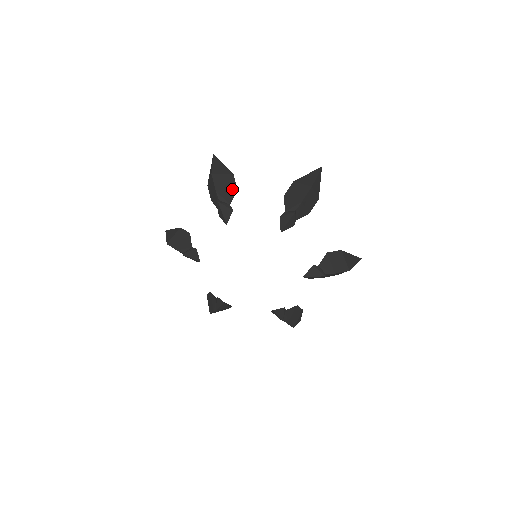
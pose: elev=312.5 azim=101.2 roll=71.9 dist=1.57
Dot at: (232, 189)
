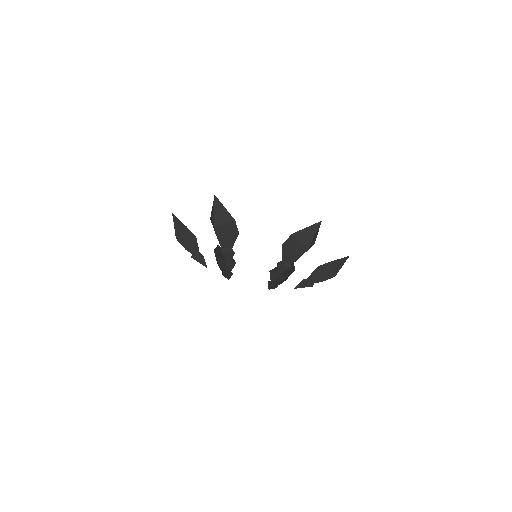
Dot at: (234, 235)
